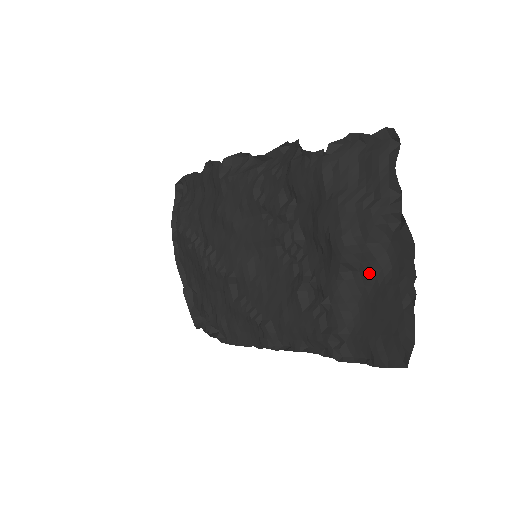
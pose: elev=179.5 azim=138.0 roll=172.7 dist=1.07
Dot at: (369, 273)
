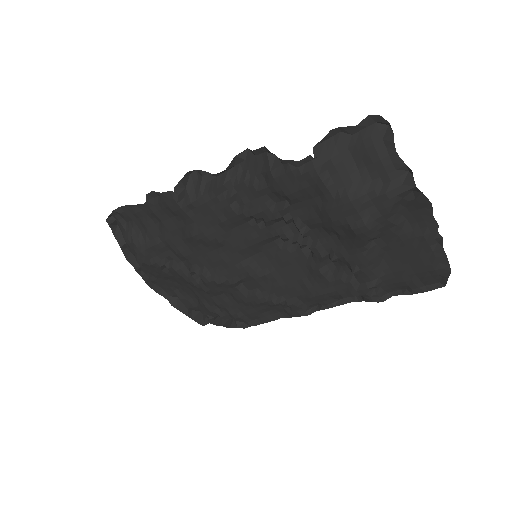
Dot at: (391, 236)
